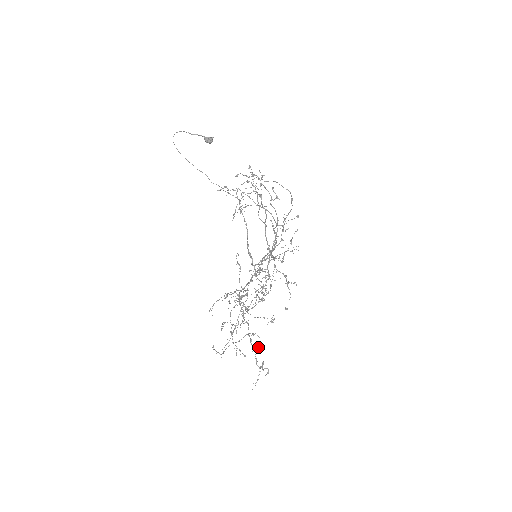
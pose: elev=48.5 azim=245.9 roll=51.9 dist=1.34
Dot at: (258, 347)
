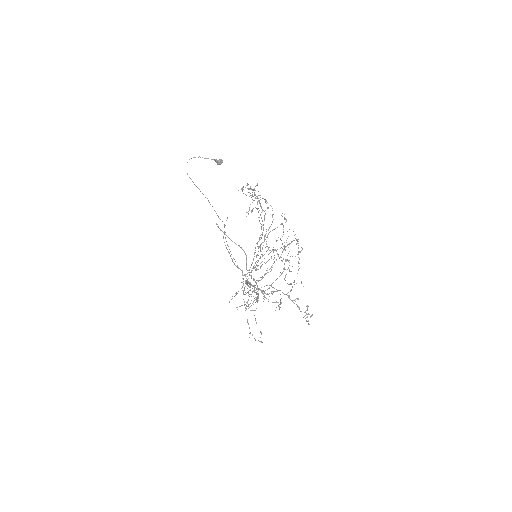
Dot at: (298, 298)
